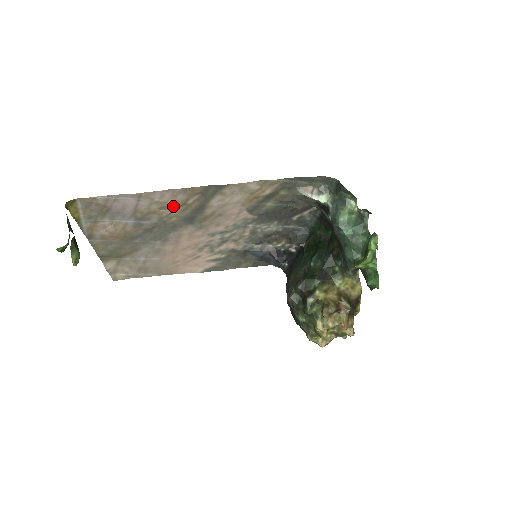
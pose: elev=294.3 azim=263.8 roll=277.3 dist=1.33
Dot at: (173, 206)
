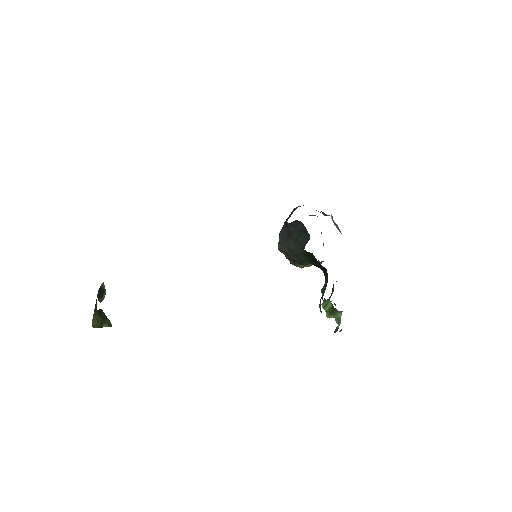
Dot at: occluded
